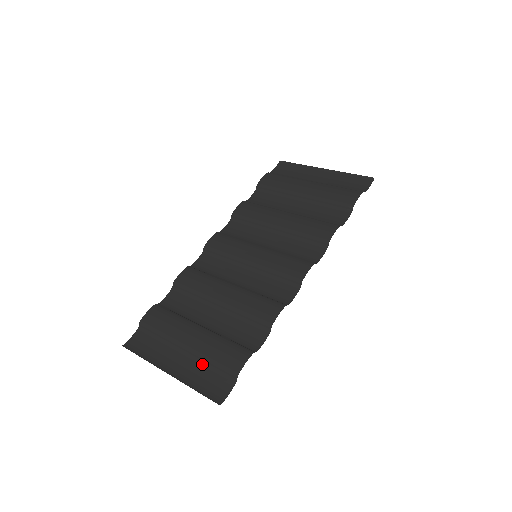
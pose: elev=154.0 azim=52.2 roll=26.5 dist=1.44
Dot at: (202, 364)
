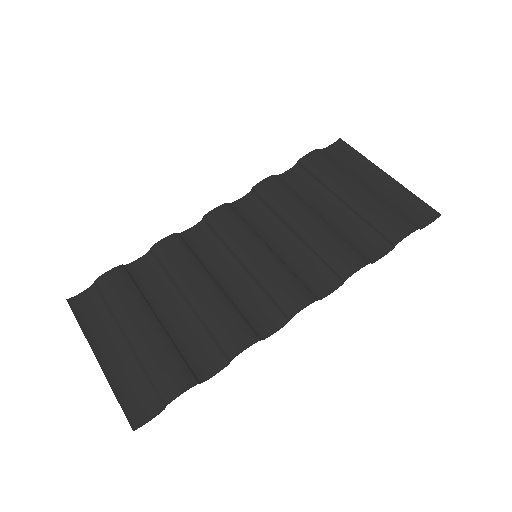
Dot at: (138, 367)
